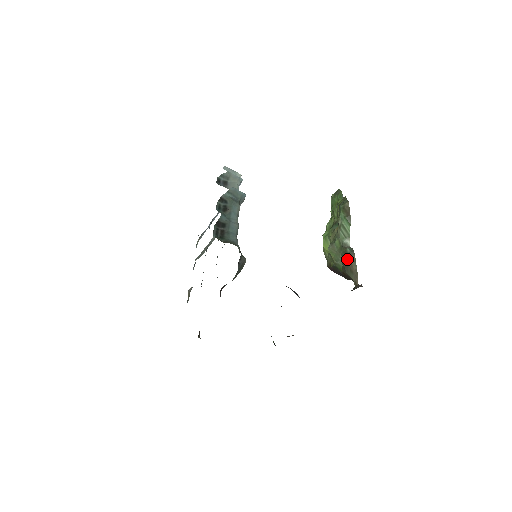
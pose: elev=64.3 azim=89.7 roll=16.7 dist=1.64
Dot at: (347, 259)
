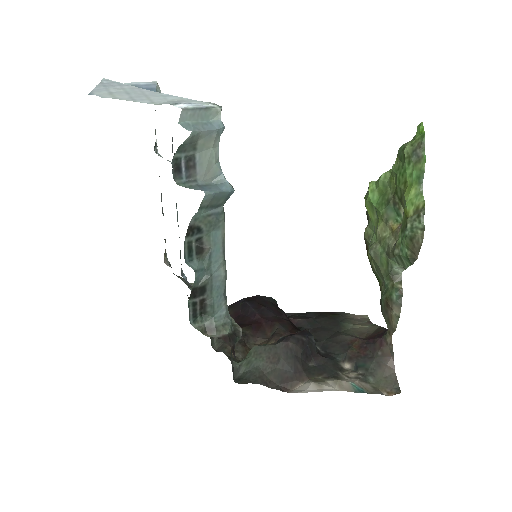
Dot at: (388, 307)
